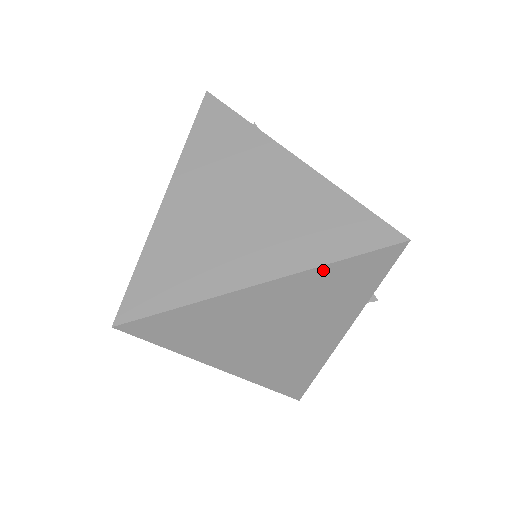
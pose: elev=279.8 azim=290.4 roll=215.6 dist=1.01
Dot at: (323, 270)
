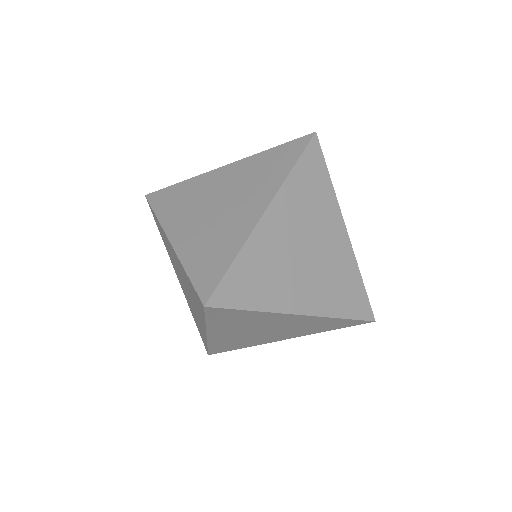
Dot at: (332, 319)
